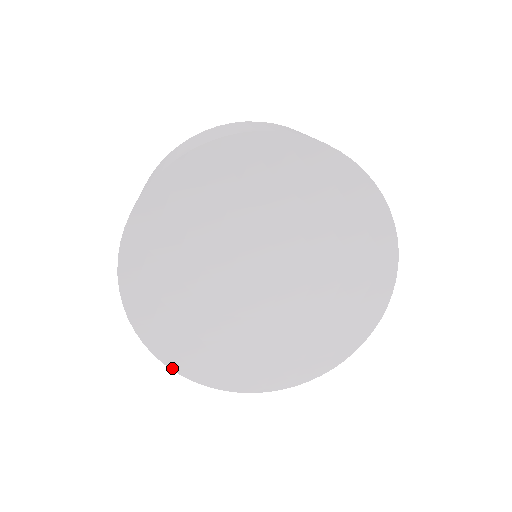
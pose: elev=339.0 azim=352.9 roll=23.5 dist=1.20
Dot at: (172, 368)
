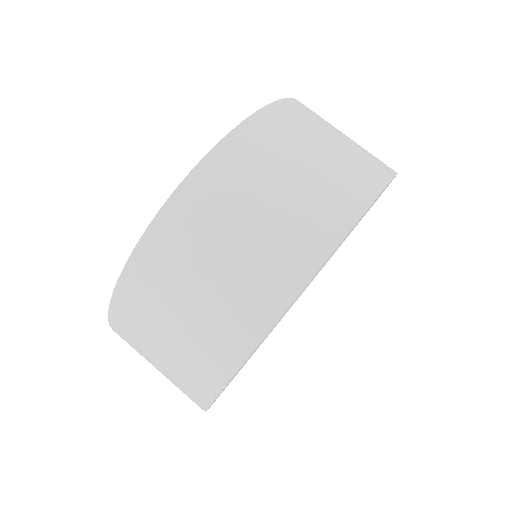
Dot at: occluded
